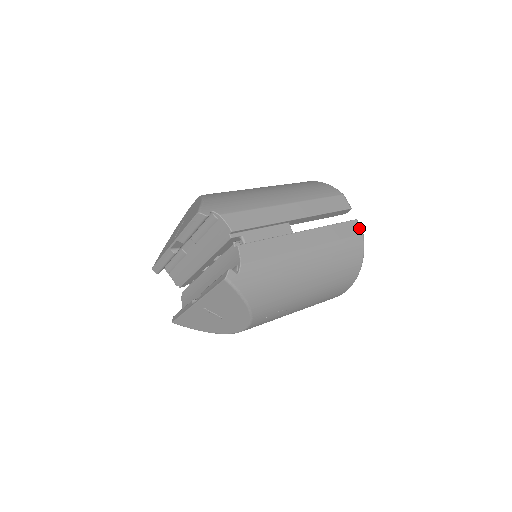
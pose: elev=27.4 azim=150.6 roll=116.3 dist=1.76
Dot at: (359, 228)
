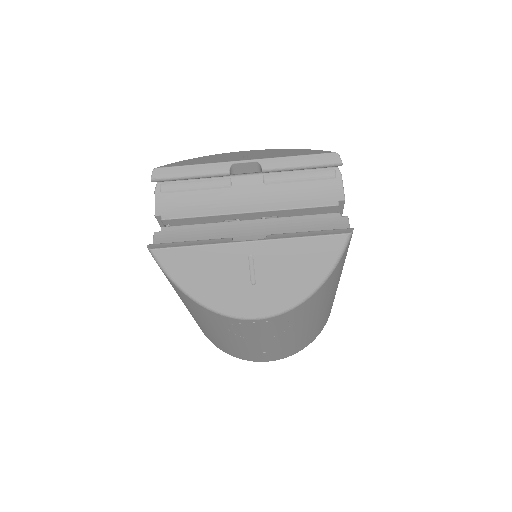
Dot at: occluded
